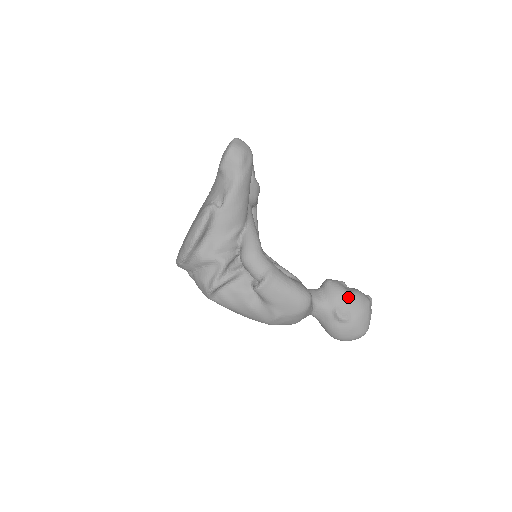
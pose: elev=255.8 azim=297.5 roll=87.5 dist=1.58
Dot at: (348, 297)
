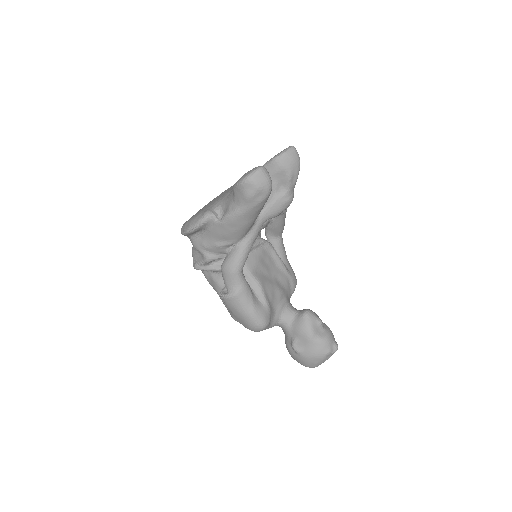
Dot at: (310, 339)
